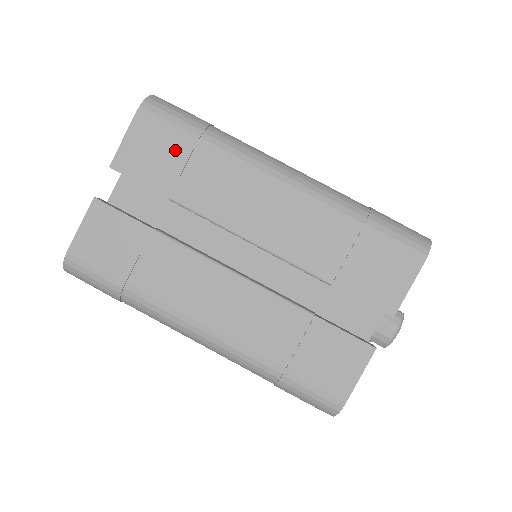
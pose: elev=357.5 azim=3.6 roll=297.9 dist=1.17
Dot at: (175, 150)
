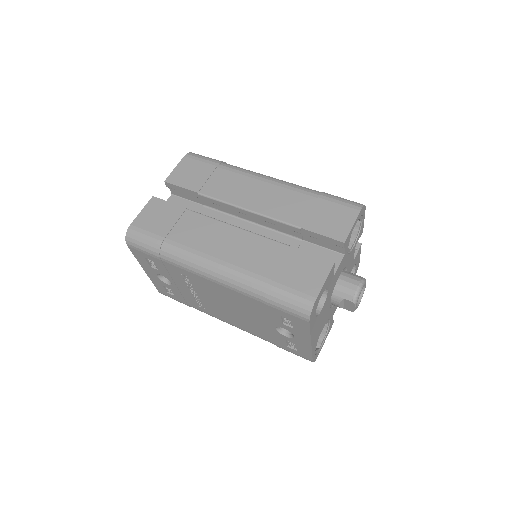
Dot at: (204, 170)
